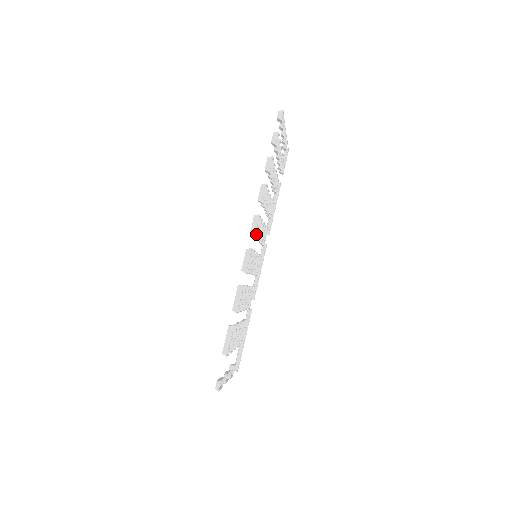
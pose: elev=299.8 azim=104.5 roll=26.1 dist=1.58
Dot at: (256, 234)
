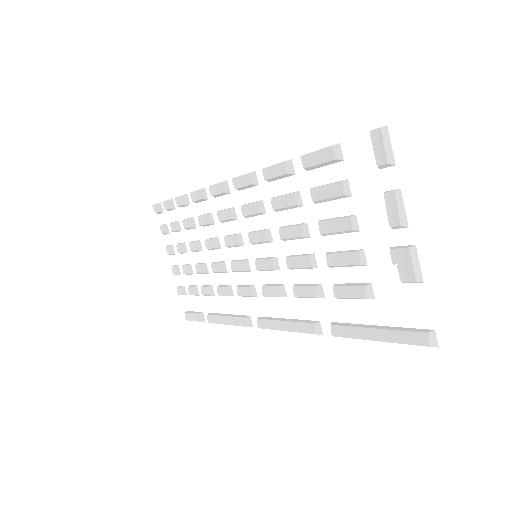
Dot at: (227, 193)
